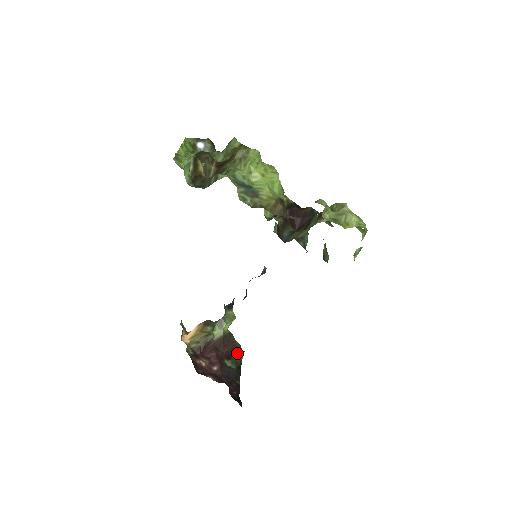
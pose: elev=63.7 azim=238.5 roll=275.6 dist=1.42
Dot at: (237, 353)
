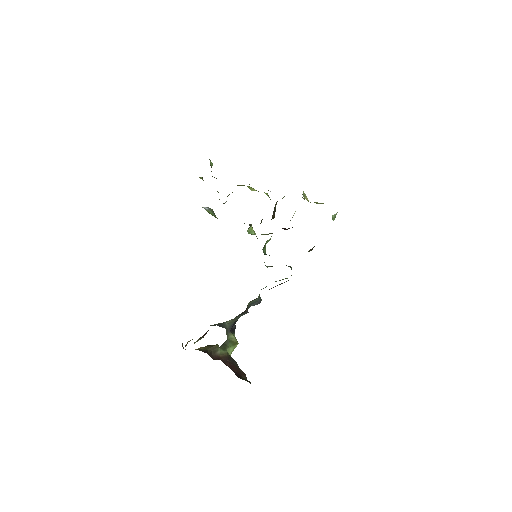
Dot at: (243, 379)
